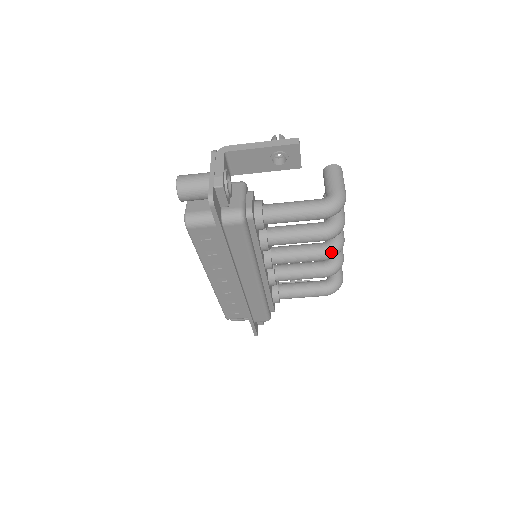
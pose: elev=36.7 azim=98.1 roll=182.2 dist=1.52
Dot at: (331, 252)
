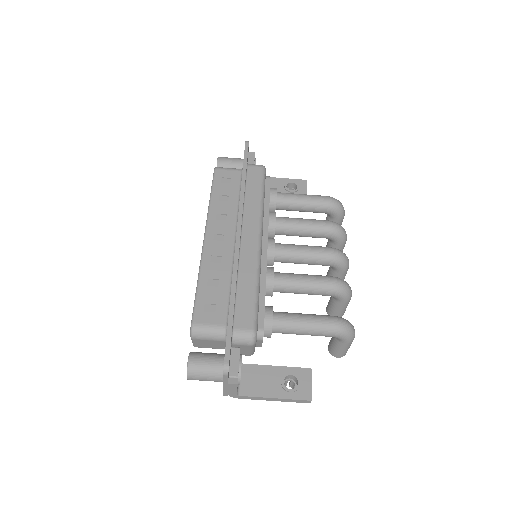
Dot at: (337, 249)
